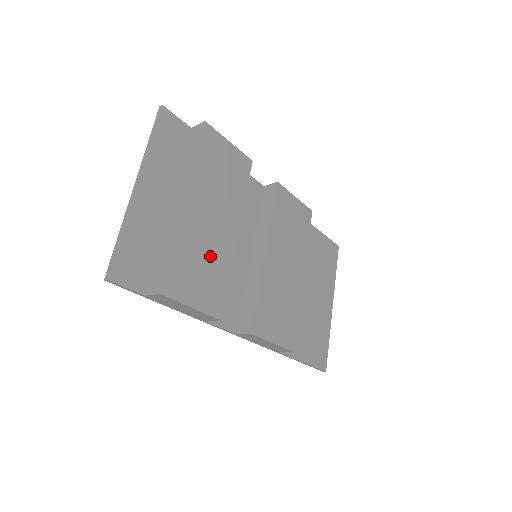
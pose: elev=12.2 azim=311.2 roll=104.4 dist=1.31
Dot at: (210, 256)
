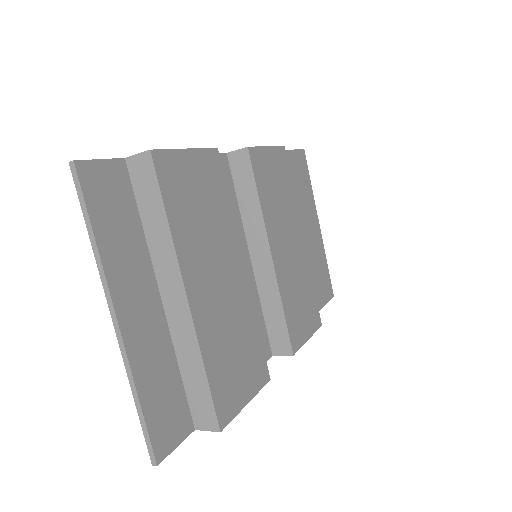
Dot at: (236, 328)
